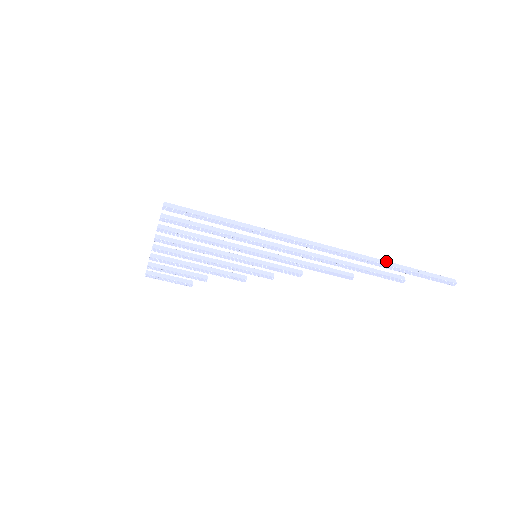
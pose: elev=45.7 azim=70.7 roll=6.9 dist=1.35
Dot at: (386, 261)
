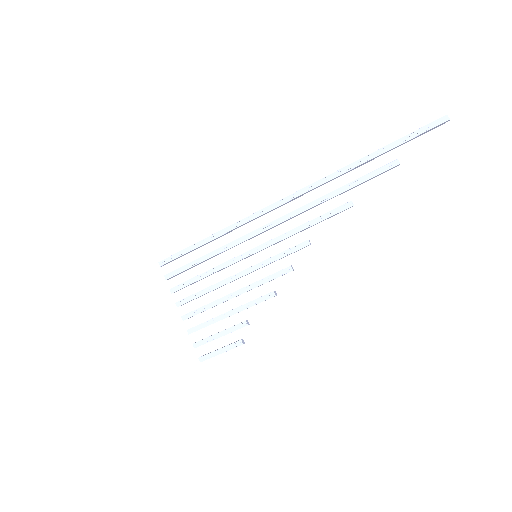
Dot at: (357, 161)
